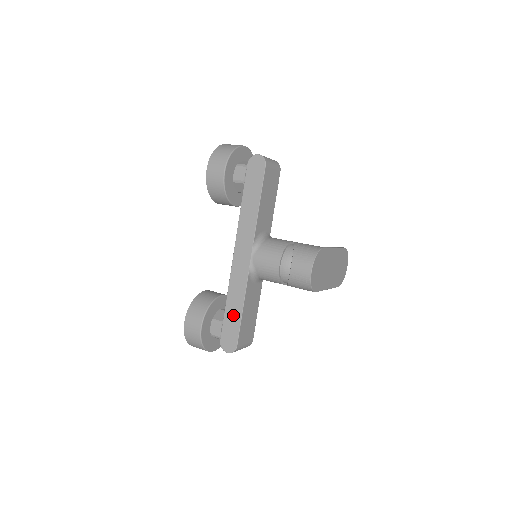
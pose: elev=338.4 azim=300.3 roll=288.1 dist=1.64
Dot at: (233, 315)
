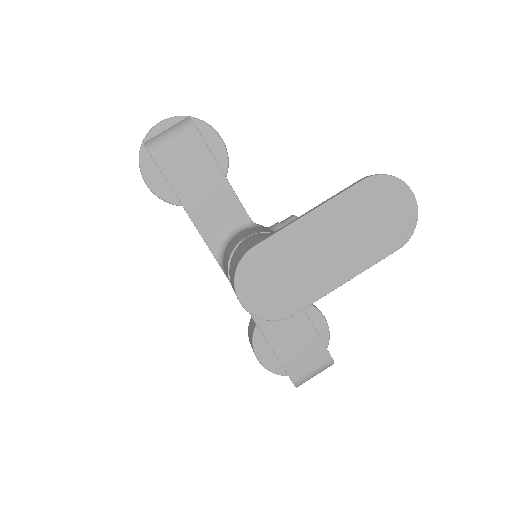
Dot at: occluded
